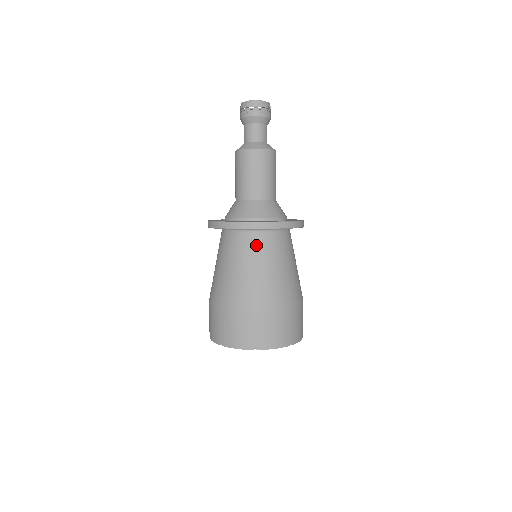
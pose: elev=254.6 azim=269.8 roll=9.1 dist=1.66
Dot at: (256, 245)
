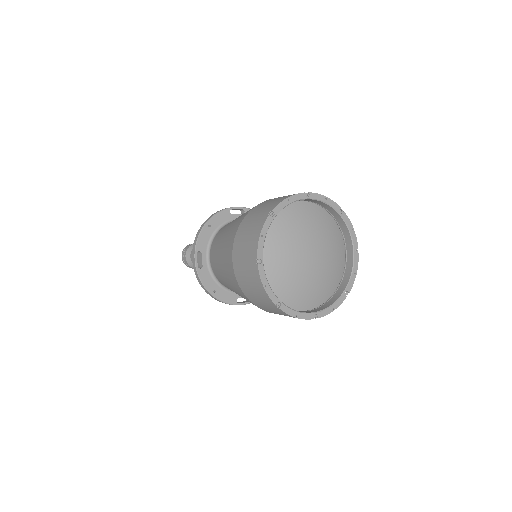
Dot at: occluded
